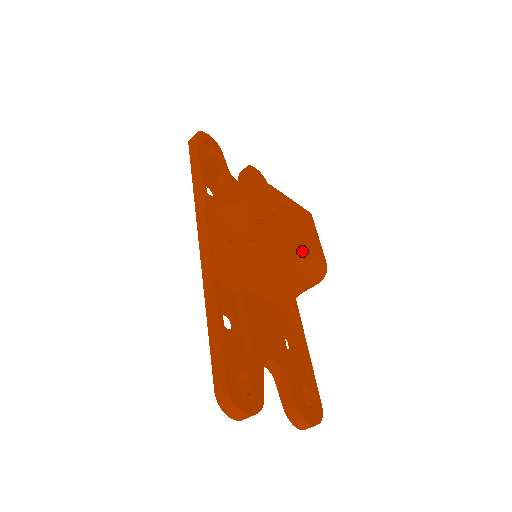
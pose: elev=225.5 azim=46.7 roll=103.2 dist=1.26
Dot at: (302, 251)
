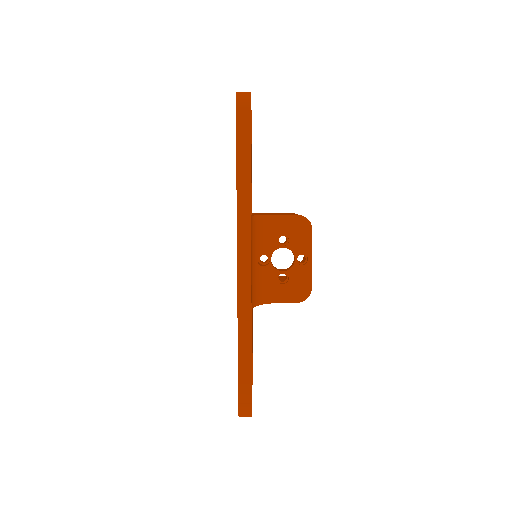
Dot at: occluded
